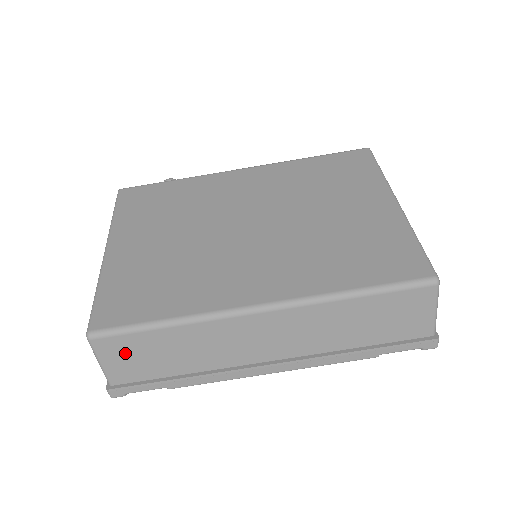
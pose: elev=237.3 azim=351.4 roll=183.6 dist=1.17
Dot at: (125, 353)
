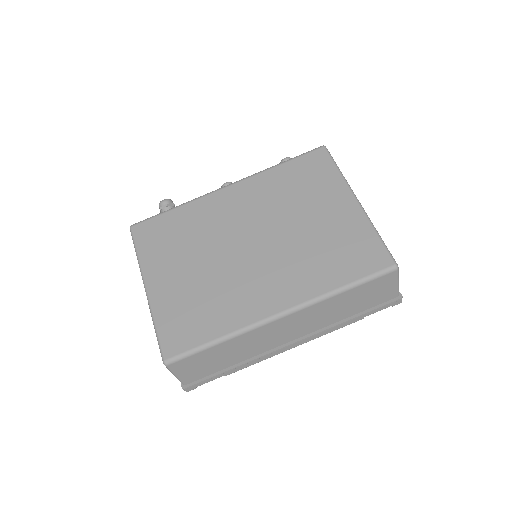
Dot at: (192, 366)
